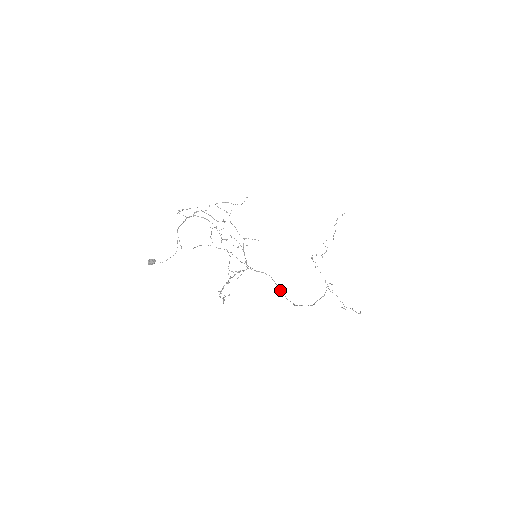
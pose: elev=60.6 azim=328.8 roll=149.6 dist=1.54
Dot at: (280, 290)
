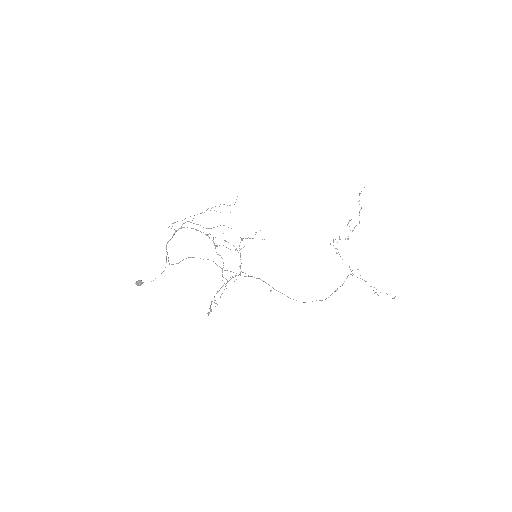
Dot at: (278, 291)
